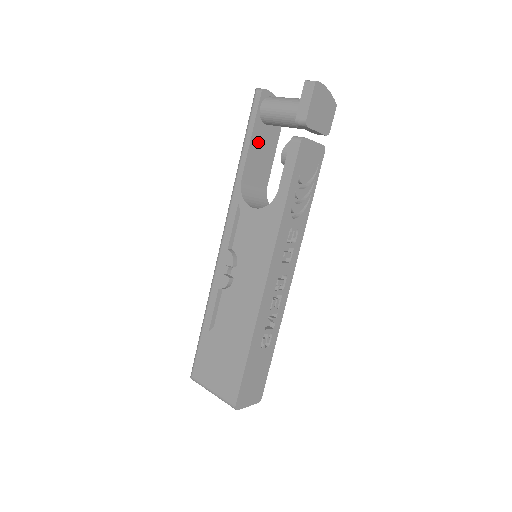
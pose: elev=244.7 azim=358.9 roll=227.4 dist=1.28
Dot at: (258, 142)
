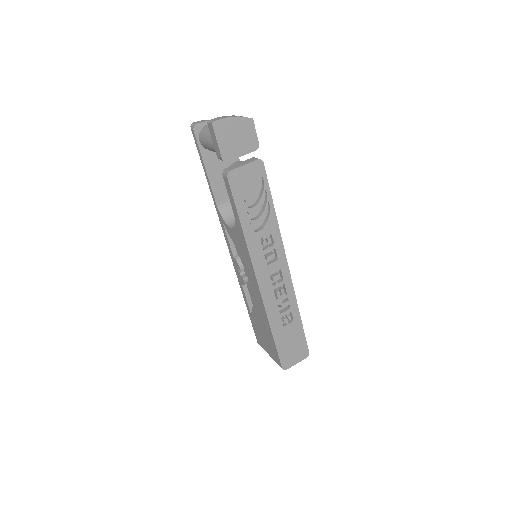
Dot at: (215, 167)
